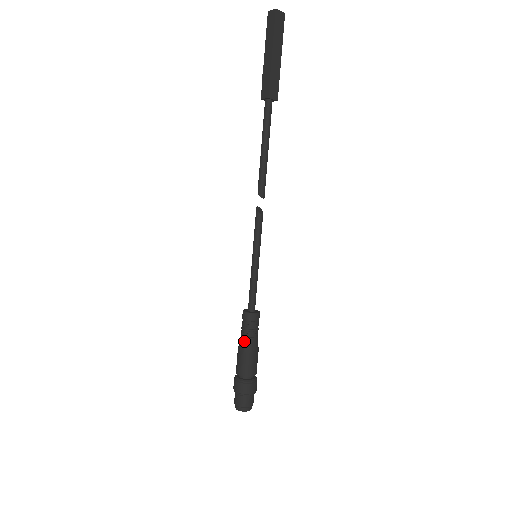
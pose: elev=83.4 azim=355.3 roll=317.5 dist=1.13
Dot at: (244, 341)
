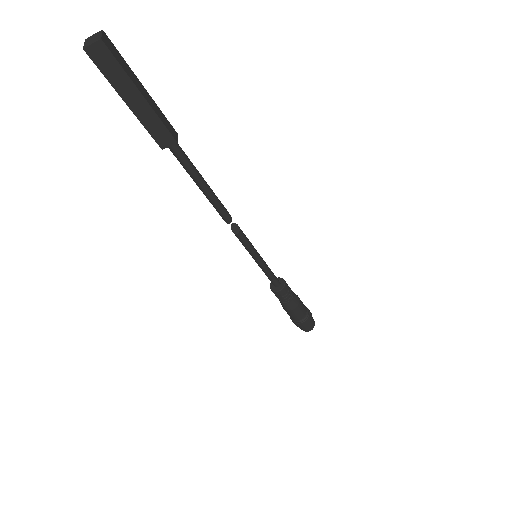
Dot at: (280, 302)
